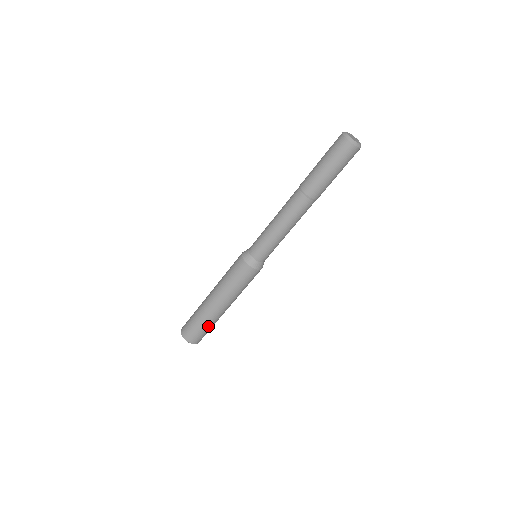
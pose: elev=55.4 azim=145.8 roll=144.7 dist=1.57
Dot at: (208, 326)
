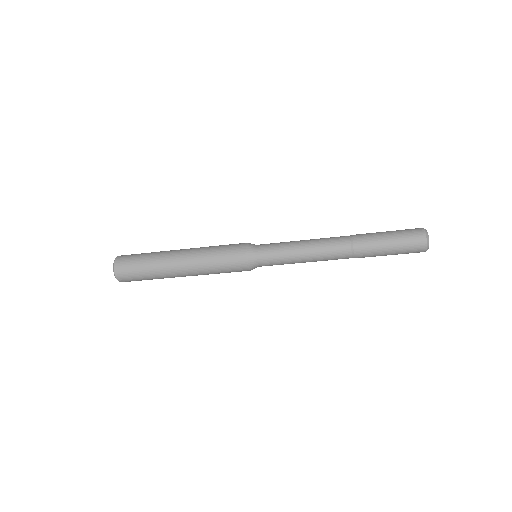
Dot at: occluded
